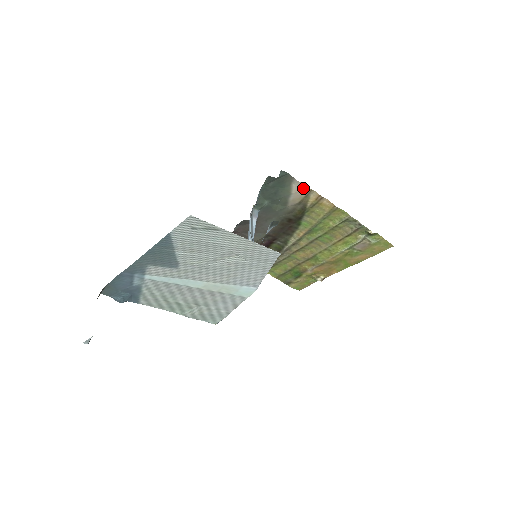
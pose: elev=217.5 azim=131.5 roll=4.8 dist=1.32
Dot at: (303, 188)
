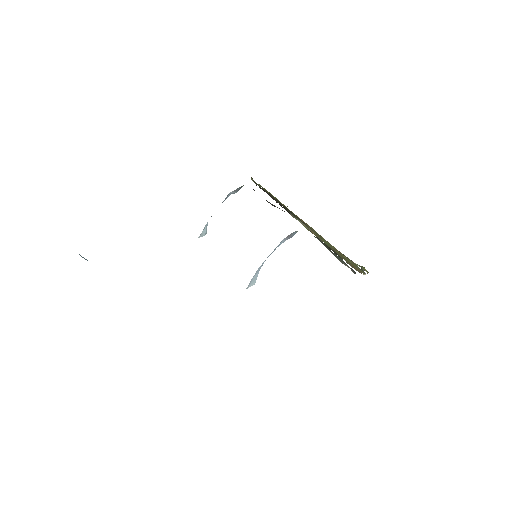
Dot at: occluded
